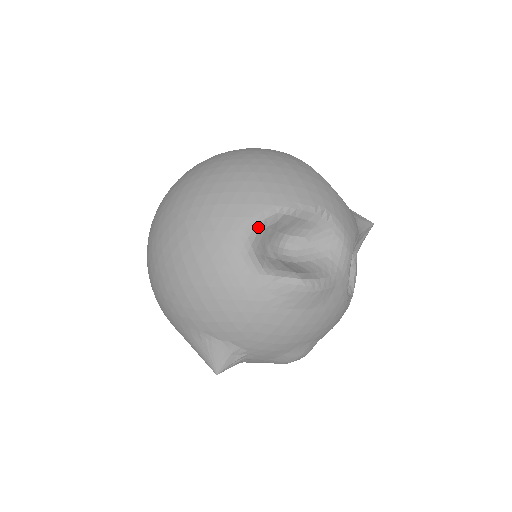
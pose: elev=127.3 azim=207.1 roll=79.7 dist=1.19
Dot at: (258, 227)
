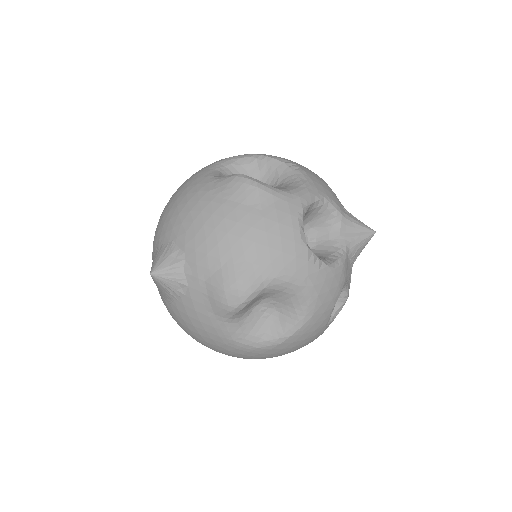
Dot at: (232, 162)
